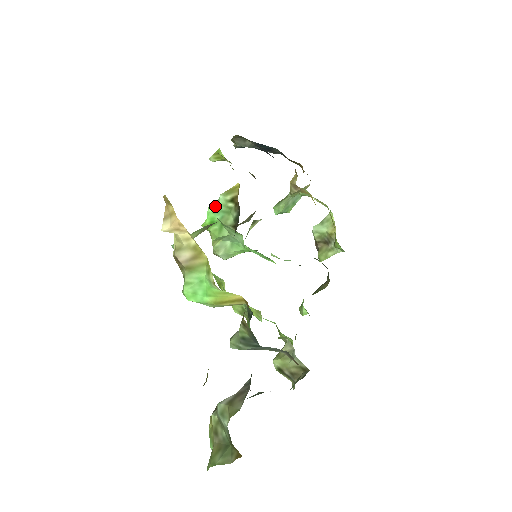
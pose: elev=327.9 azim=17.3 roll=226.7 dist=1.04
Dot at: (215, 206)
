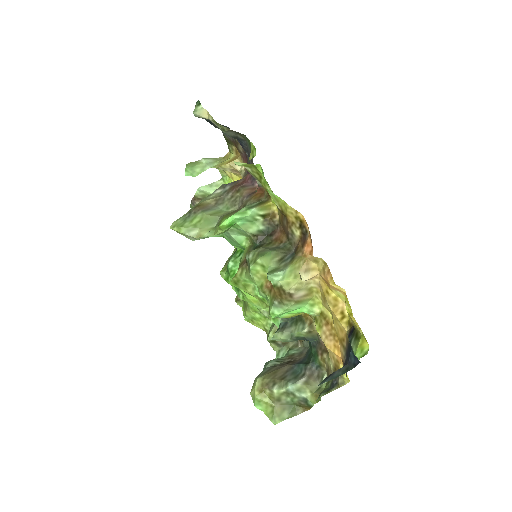
Dot at: (243, 215)
